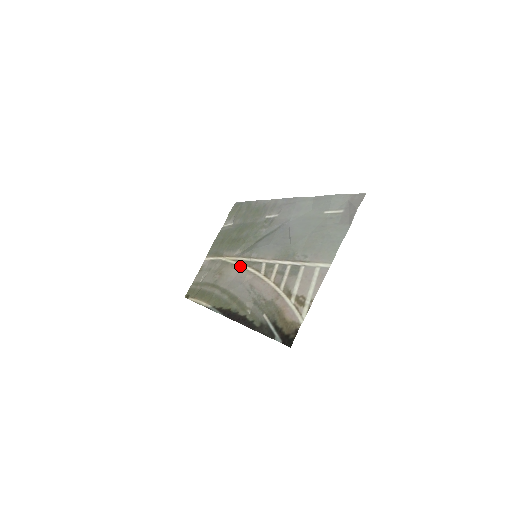
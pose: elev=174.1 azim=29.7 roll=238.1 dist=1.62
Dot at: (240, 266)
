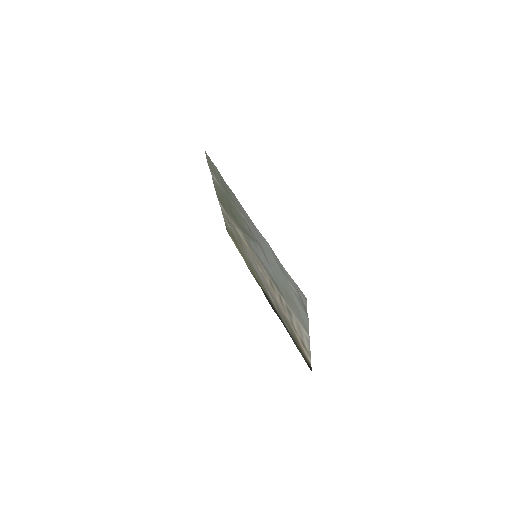
Dot at: (250, 252)
